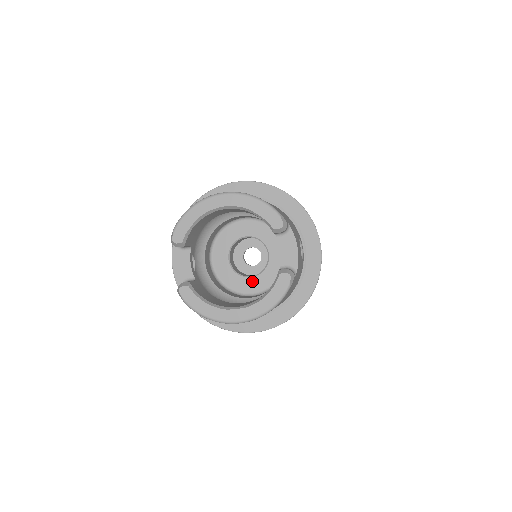
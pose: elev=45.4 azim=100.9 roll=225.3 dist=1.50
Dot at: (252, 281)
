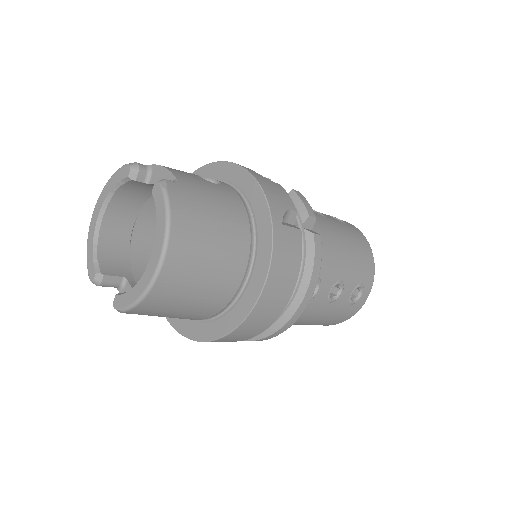
Dot at: occluded
